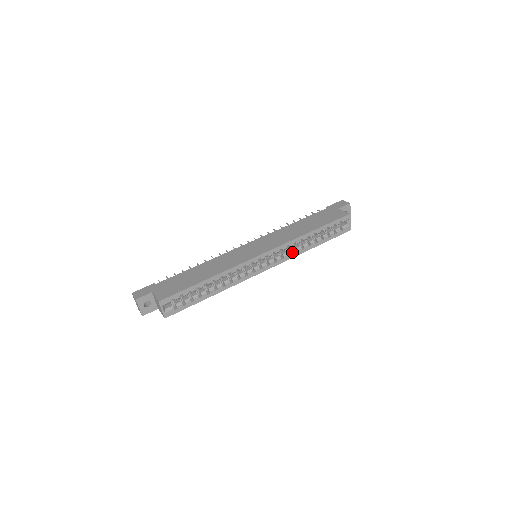
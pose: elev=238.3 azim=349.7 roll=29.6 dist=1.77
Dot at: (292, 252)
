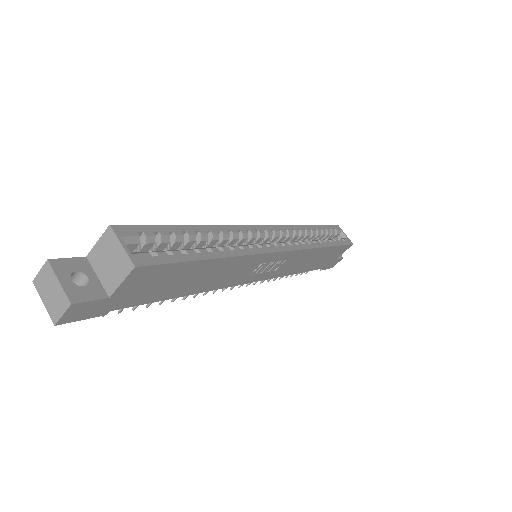
Dot at: (303, 241)
